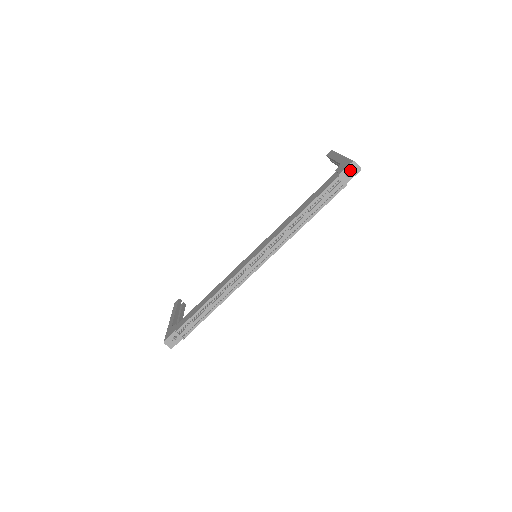
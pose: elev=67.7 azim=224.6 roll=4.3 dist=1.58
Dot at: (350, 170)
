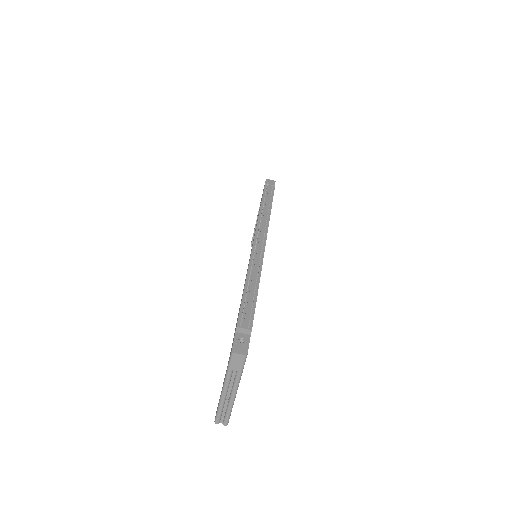
Dot at: occluded
